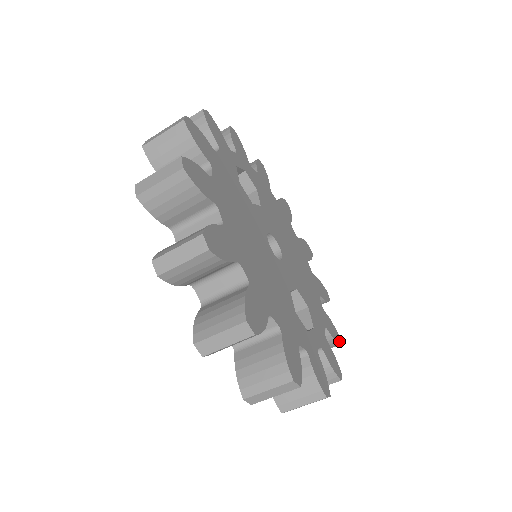
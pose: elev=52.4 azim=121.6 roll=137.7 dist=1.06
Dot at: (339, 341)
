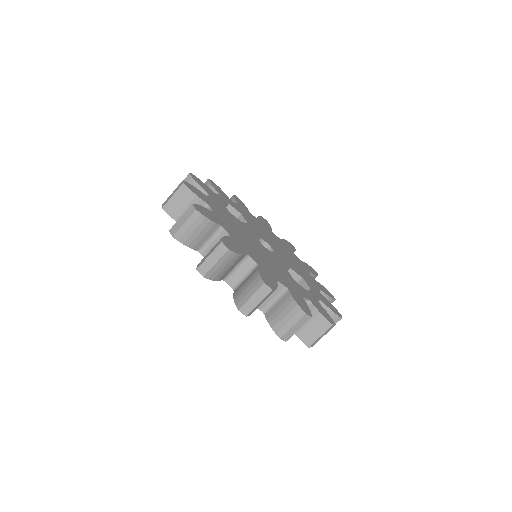
Dot at: (333, 298)
